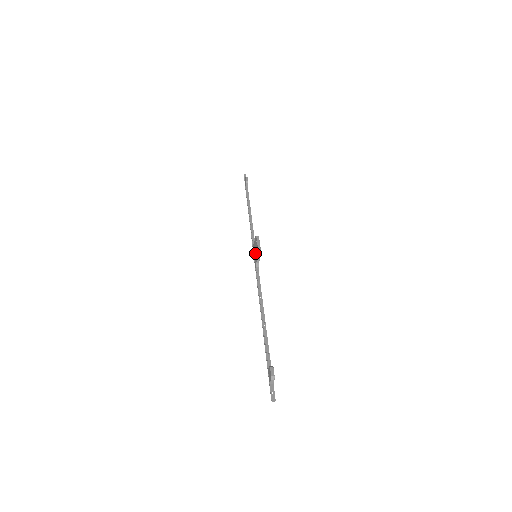
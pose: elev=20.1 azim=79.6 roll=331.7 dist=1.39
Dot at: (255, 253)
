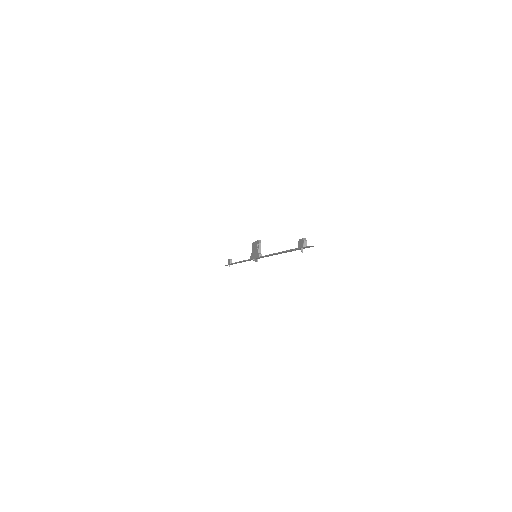
Dot at: (255, 251)
